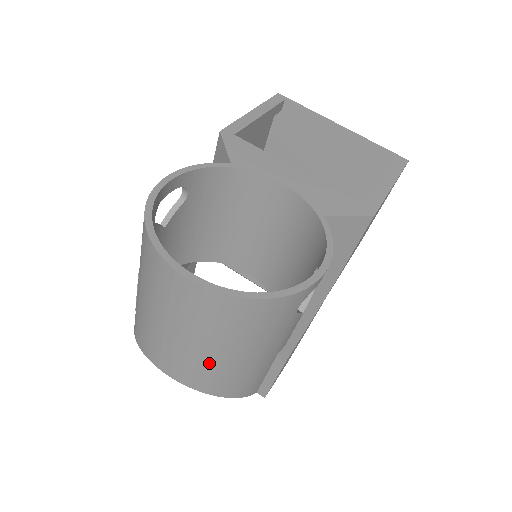
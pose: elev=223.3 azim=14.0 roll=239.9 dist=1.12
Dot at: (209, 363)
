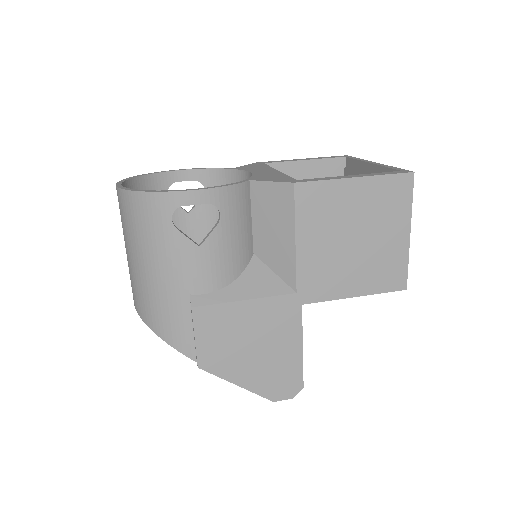
Dot at: (134, 274)
